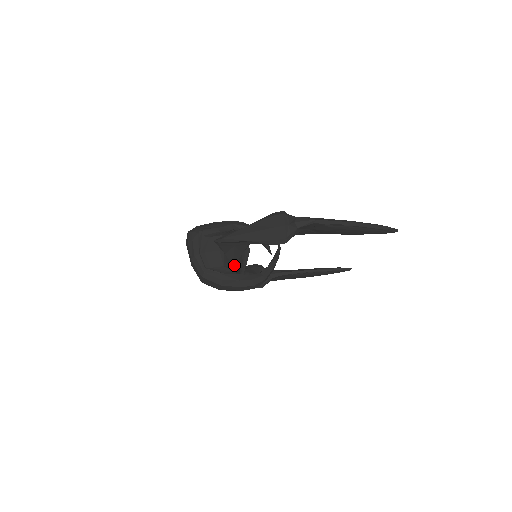
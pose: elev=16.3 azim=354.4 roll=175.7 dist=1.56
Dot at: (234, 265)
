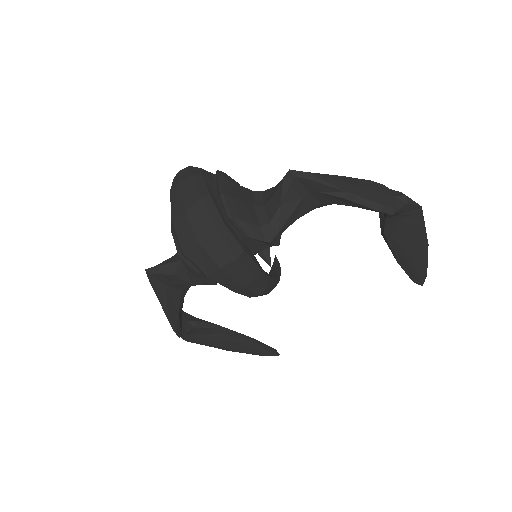
Dot at: (279, 231)
